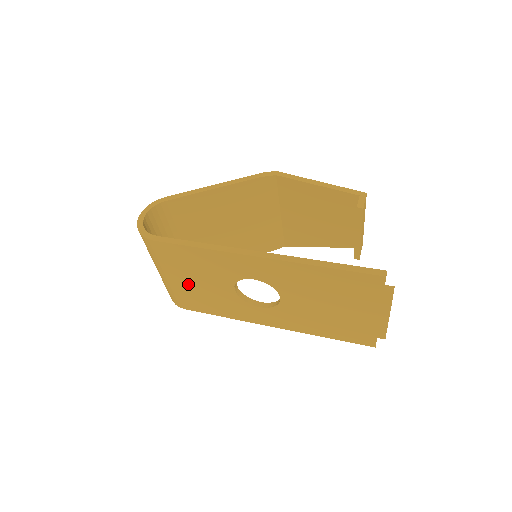
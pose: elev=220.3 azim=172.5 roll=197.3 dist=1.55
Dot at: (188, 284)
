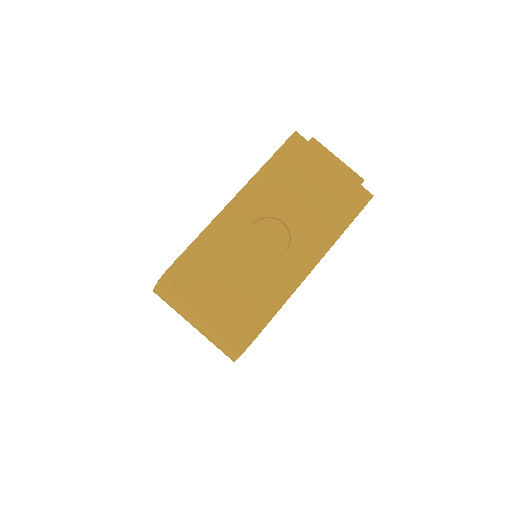
Dot at: (227, 293)
